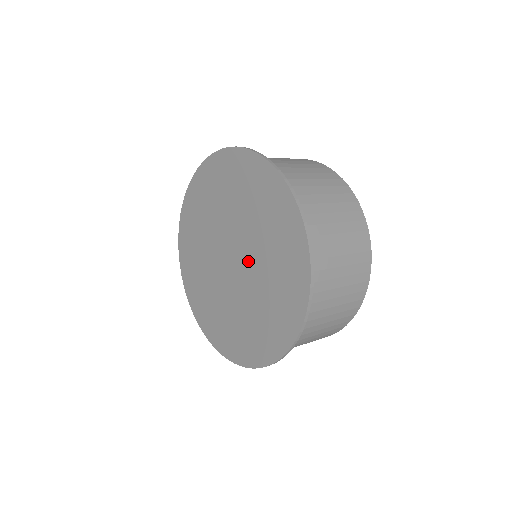
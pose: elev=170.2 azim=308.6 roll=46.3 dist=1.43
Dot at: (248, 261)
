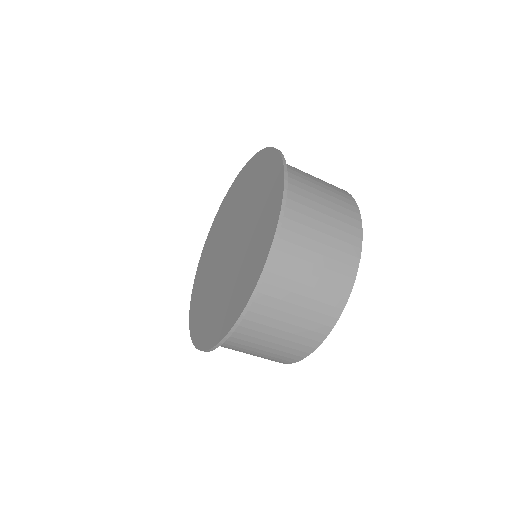
Dot at: (241, 225)
